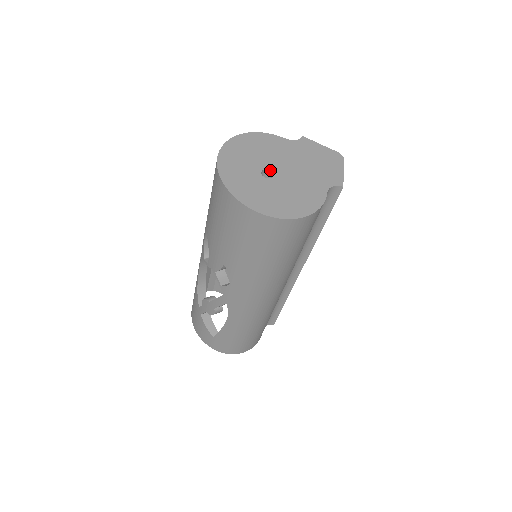
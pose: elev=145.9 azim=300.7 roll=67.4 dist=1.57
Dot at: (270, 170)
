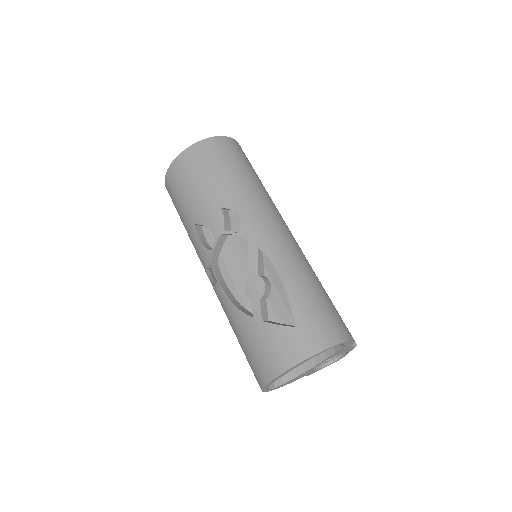
Dot at: occluded
